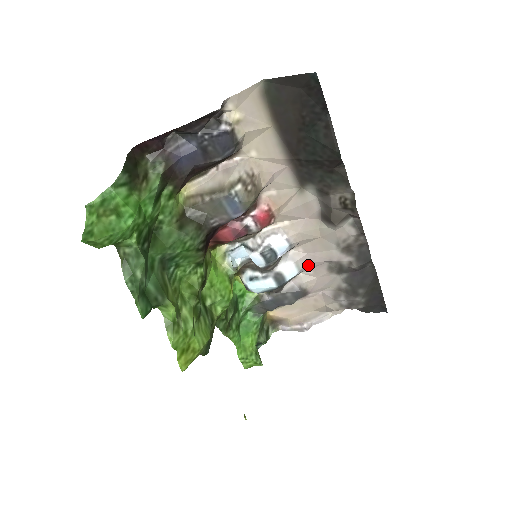
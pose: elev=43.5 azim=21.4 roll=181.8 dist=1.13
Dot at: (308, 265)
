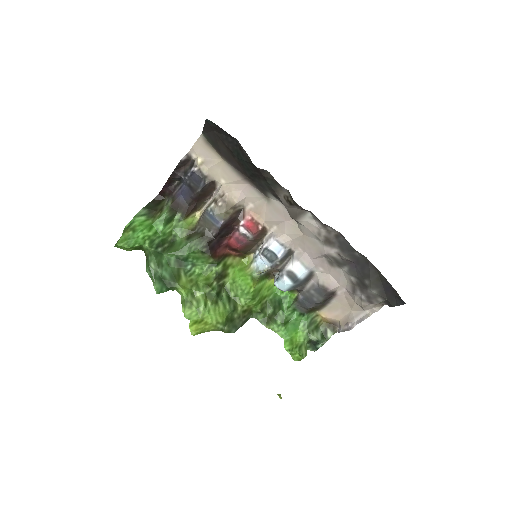
Dot at: (313, 262)
